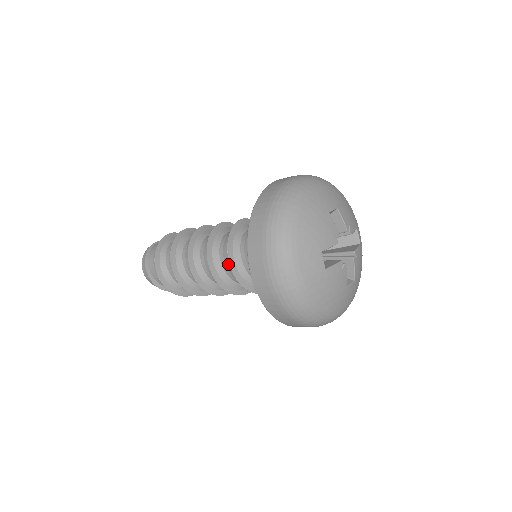
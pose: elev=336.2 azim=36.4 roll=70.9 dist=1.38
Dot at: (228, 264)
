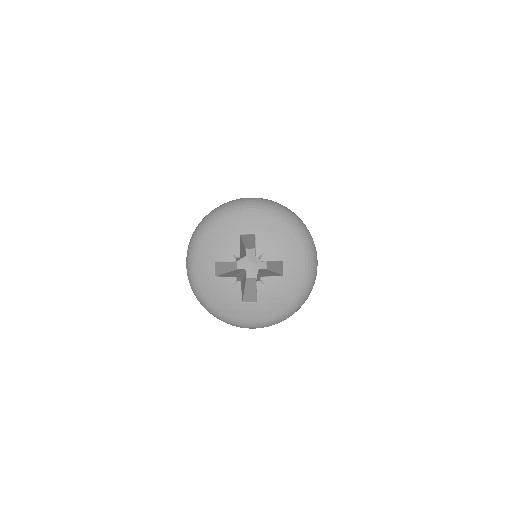
Dot at: occluded
